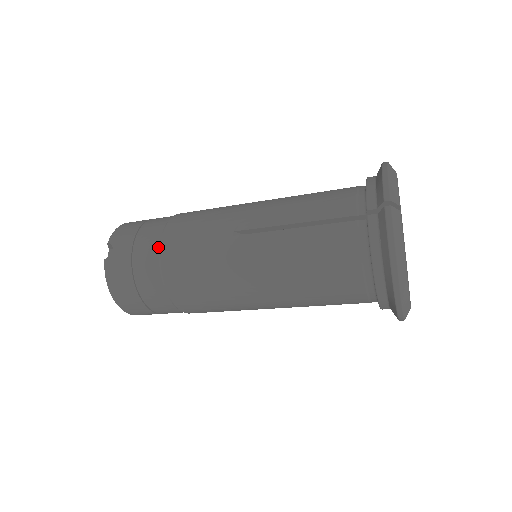
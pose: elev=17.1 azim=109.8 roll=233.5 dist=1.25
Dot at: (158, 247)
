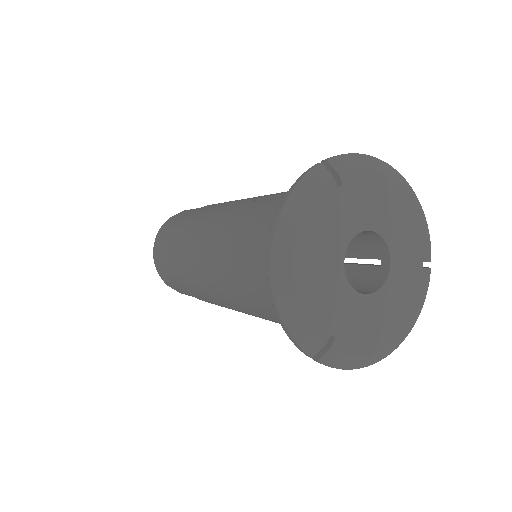
Dot at: occluded
